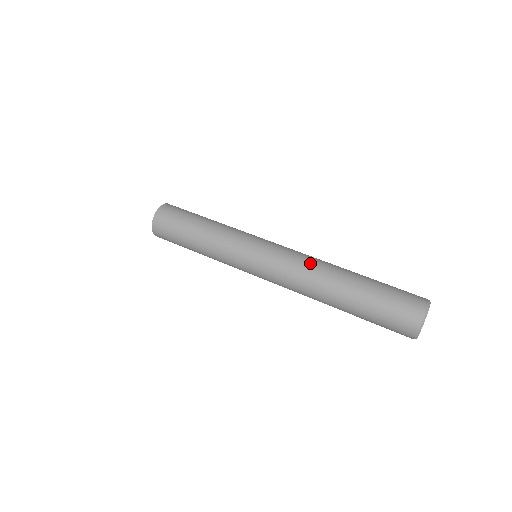
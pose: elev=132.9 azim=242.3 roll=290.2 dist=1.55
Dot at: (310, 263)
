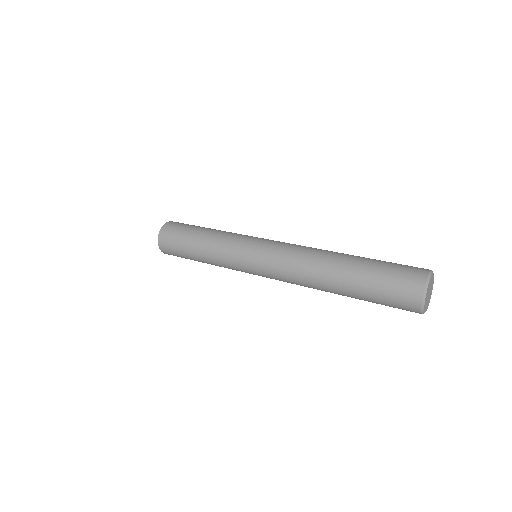
Dot at: occluded
